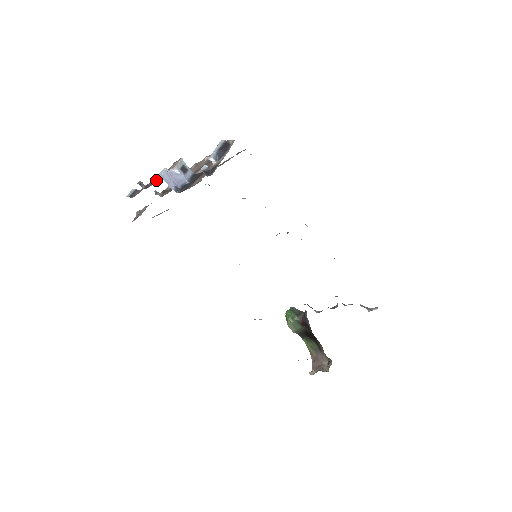
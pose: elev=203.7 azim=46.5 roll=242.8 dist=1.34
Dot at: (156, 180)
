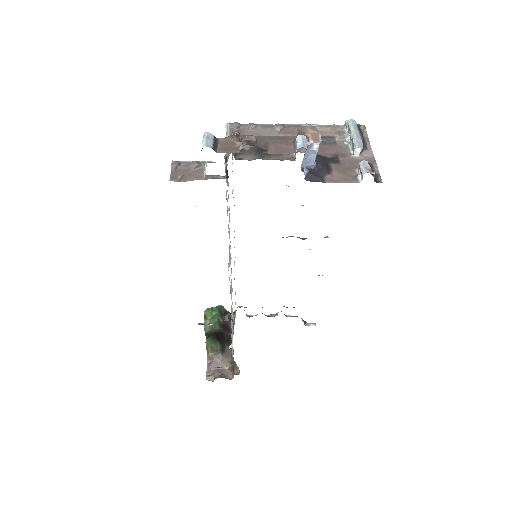
Dot at: (277, 145)
